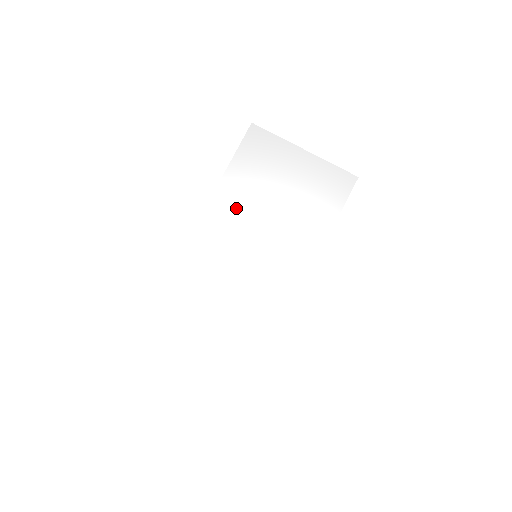
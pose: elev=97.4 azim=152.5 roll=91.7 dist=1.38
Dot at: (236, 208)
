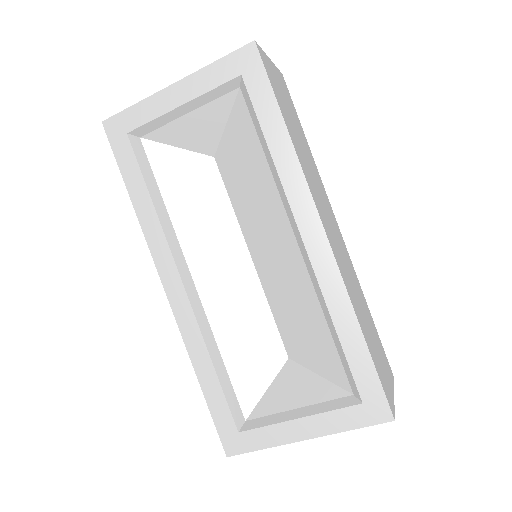
Dot at: occluded
